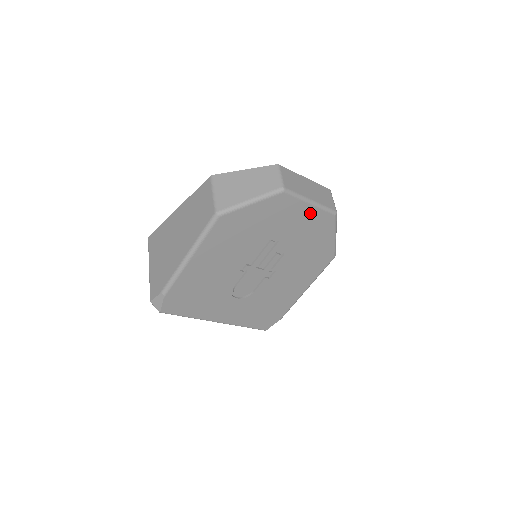
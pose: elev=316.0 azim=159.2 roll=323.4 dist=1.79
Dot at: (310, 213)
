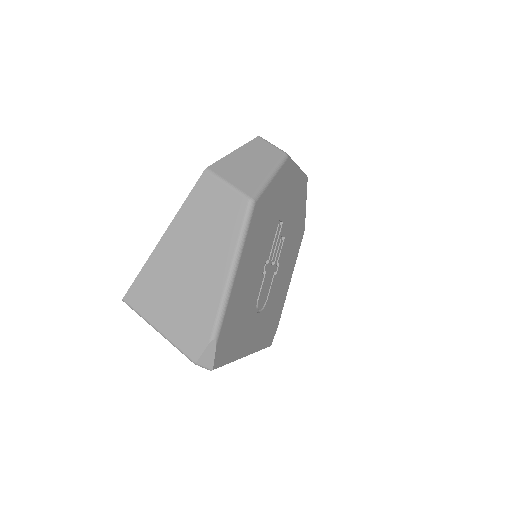
Dot at: (297, 181)
